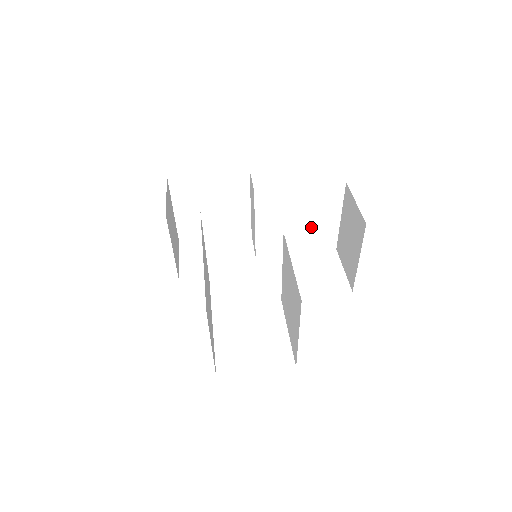
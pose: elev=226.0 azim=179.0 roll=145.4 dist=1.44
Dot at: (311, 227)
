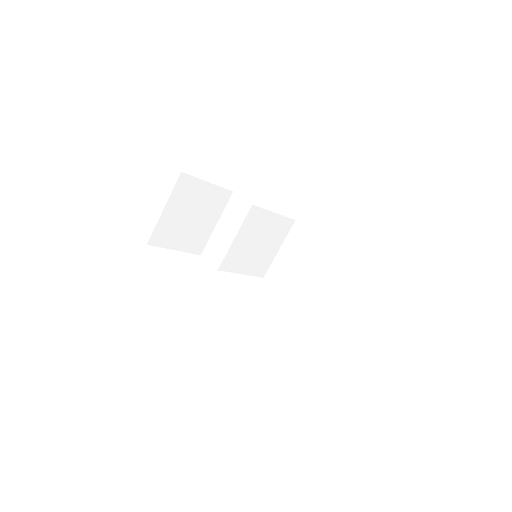
Dot at: (262, 252)
